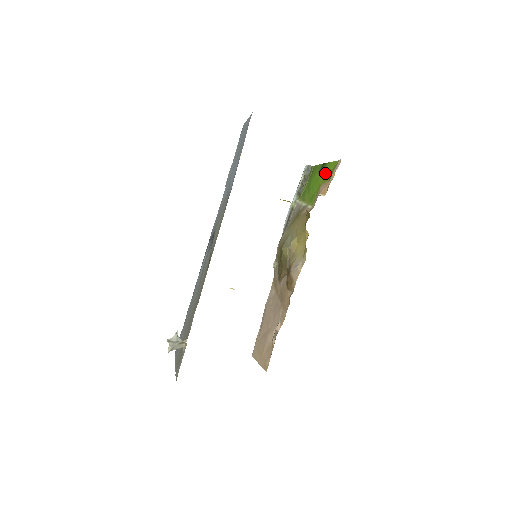
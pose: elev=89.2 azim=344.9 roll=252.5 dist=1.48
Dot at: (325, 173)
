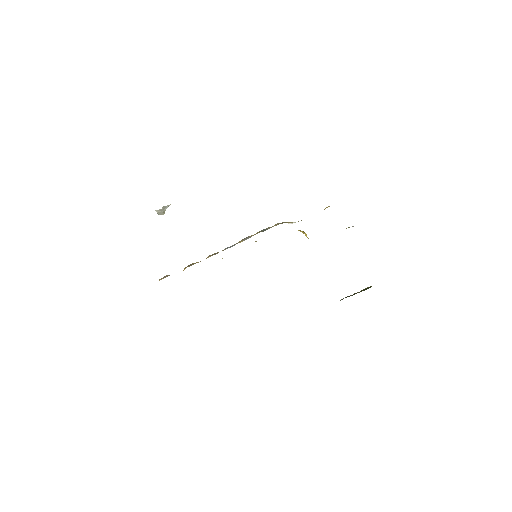
Dot at: occluded
